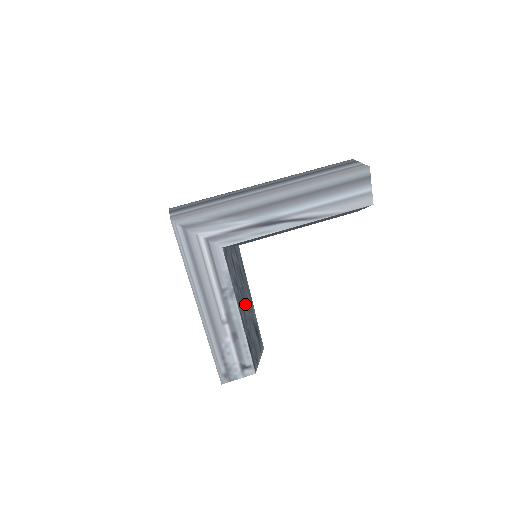
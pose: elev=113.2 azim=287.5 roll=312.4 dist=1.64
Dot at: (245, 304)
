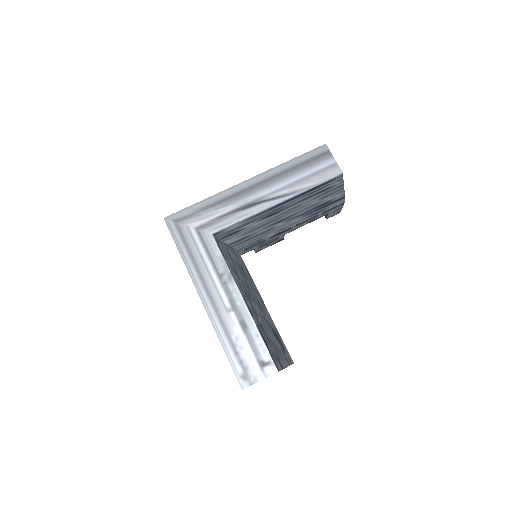
Dot at: (253, 299)
